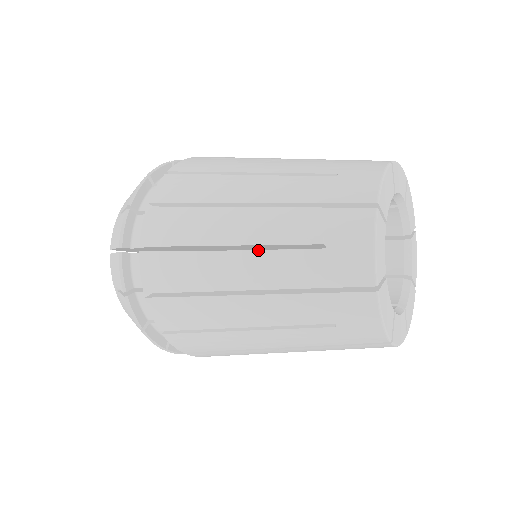
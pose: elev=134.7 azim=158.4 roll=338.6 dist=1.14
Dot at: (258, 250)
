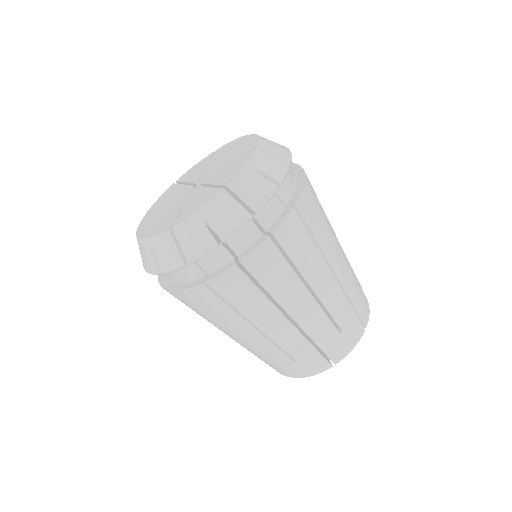
Dot at: (269, 340)
